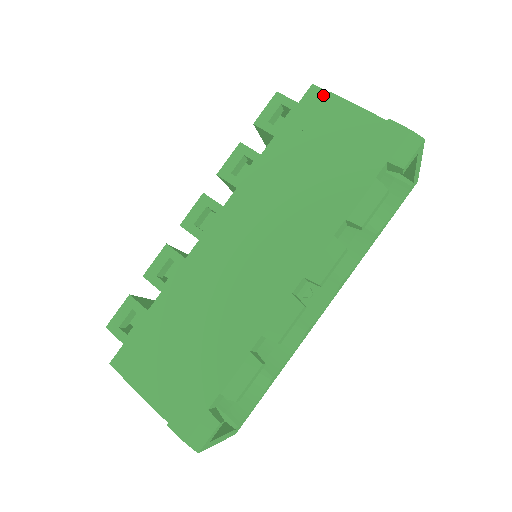
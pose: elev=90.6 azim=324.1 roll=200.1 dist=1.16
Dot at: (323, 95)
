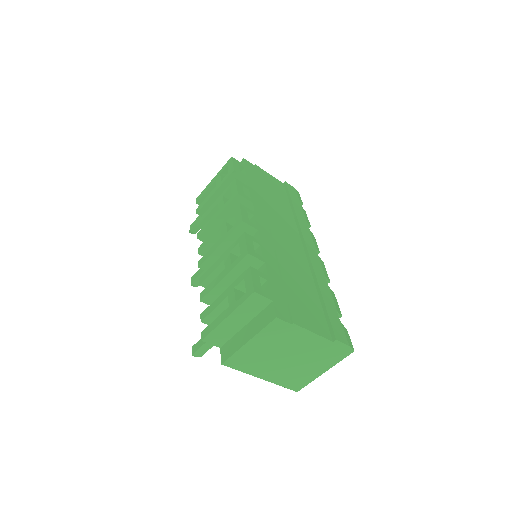
Dot at: (252, 165)
